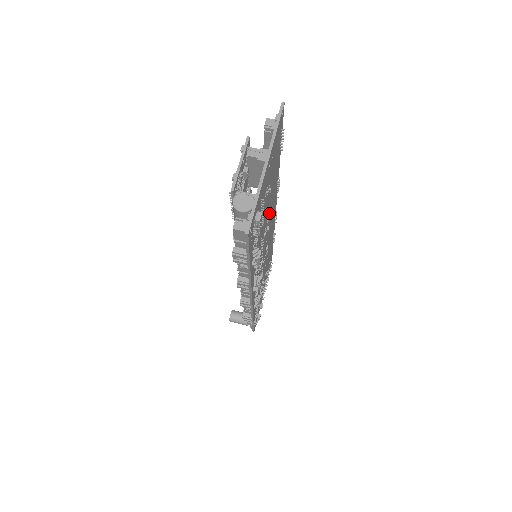
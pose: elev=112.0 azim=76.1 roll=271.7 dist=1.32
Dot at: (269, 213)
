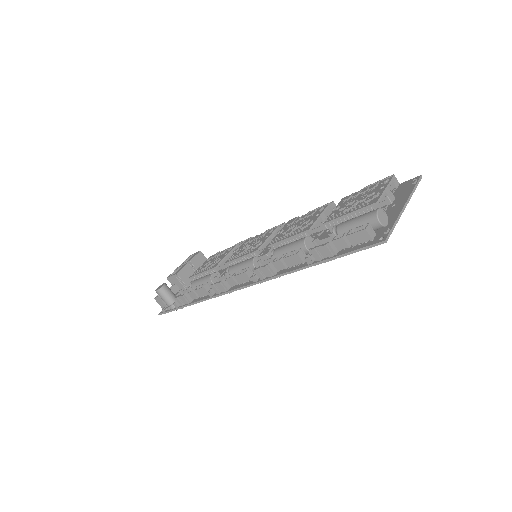
Dot at: occluded
